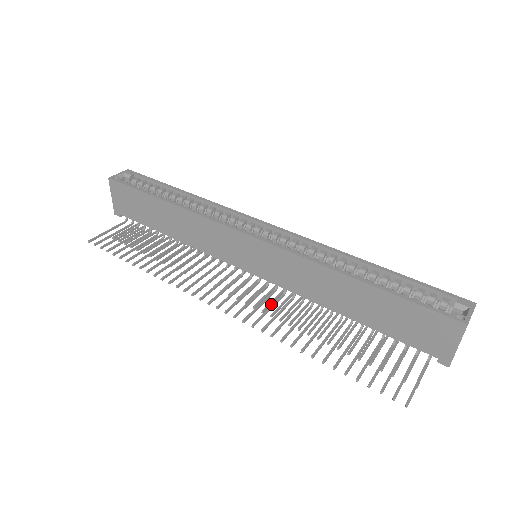
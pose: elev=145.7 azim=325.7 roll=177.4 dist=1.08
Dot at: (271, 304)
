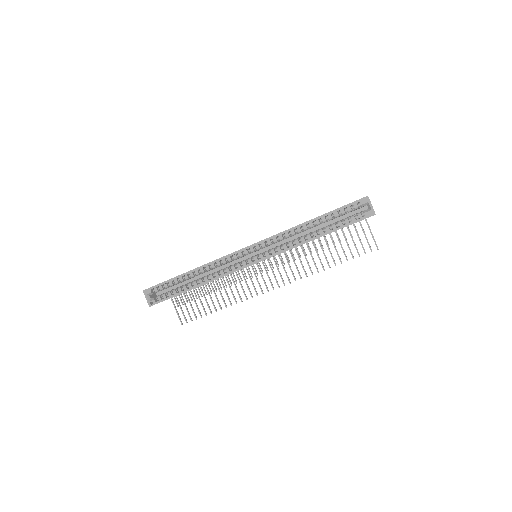
Dot at: (281, 256)
